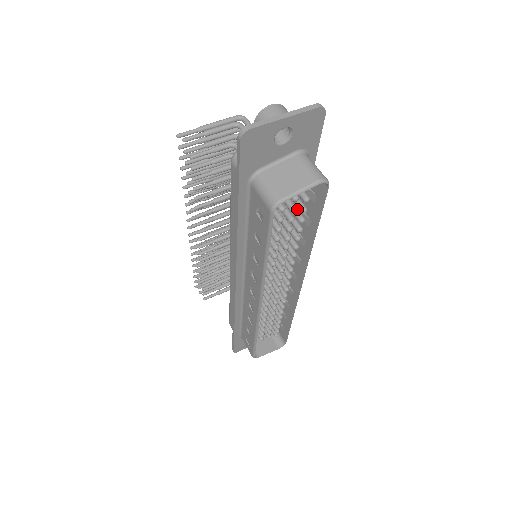
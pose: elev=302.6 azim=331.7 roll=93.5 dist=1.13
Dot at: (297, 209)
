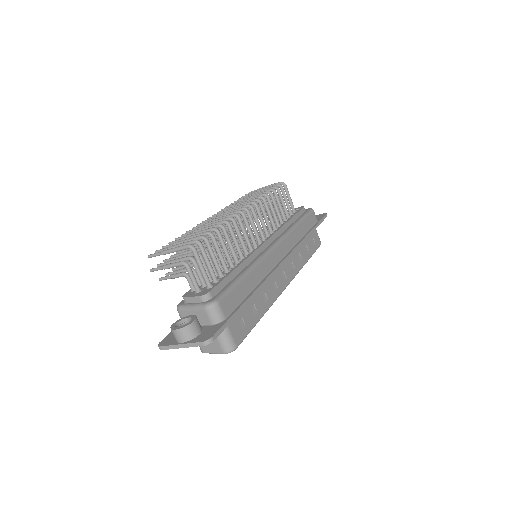
Dot at: occluded
